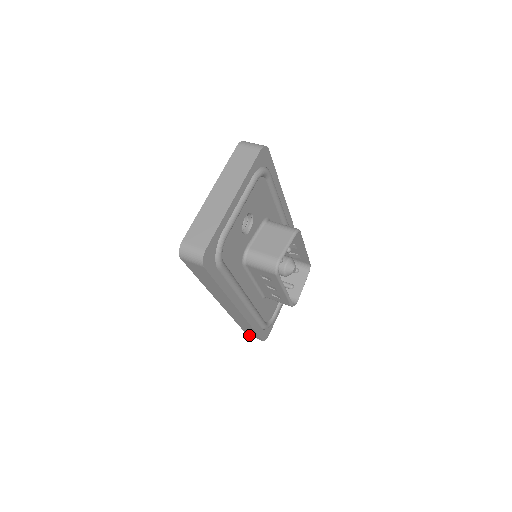
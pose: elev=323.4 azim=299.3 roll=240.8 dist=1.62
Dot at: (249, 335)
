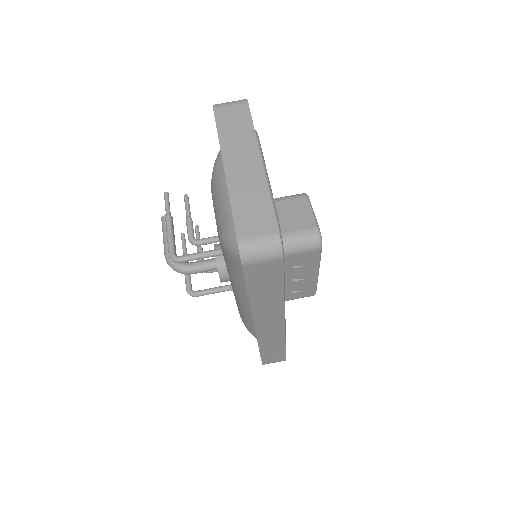
Dot at: occluded
